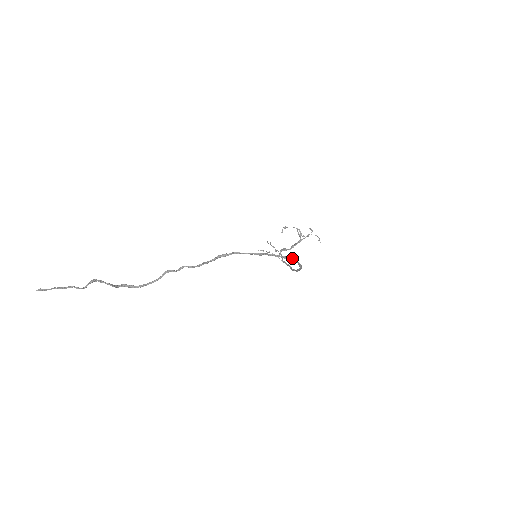
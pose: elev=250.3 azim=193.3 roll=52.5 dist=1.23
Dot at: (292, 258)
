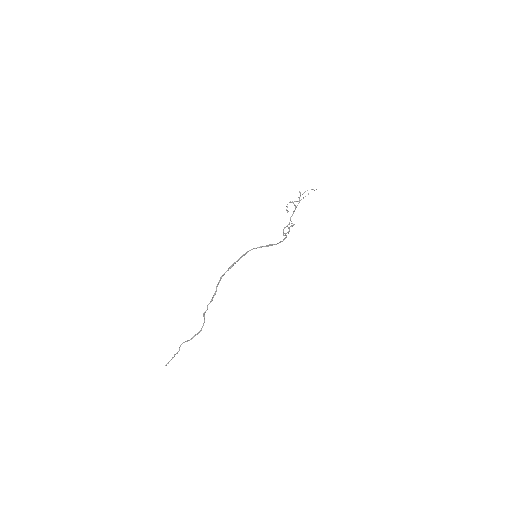
Dot at: (248, 251)
